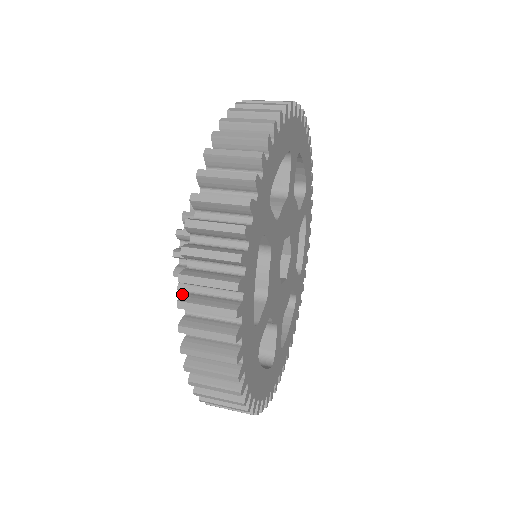
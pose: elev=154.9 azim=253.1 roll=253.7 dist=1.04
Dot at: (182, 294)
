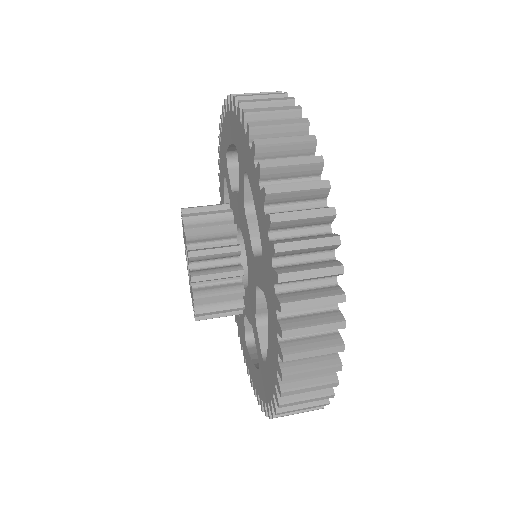
Dot at: (279, 382)
